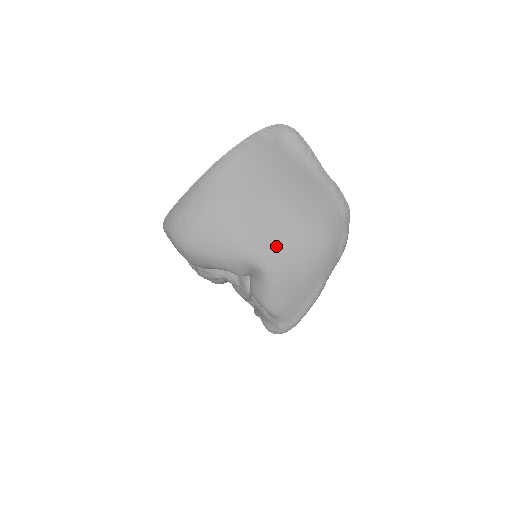
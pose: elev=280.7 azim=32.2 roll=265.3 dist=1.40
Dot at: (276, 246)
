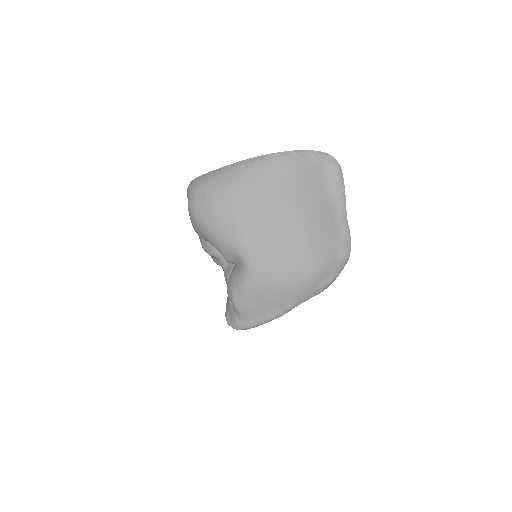
Dot at: (267, 252)
